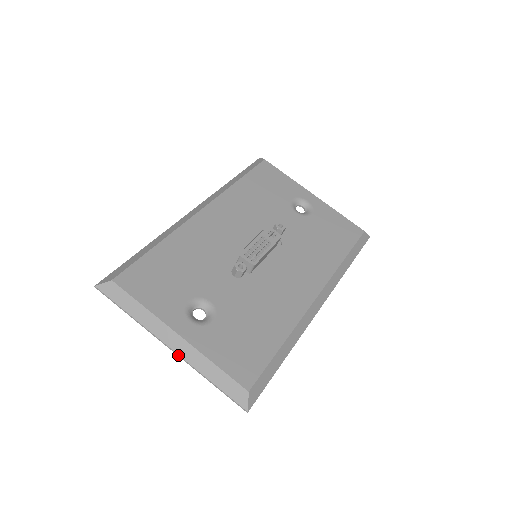
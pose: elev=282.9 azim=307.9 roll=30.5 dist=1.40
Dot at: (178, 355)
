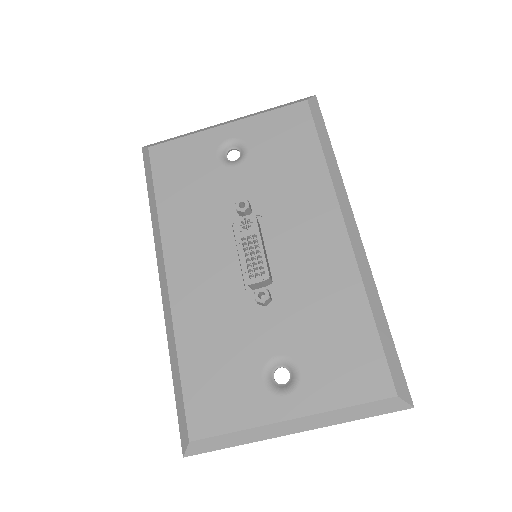
Dot at: occluded
